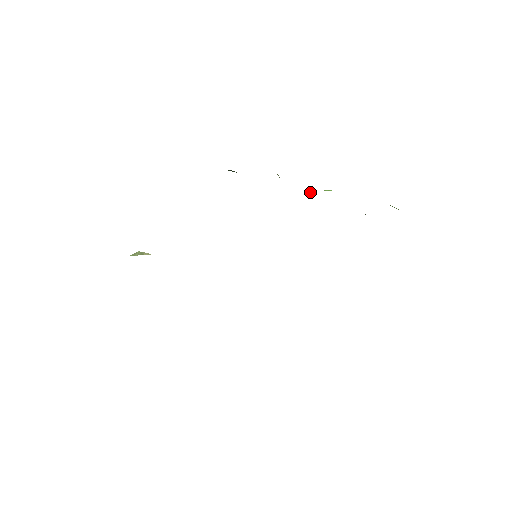
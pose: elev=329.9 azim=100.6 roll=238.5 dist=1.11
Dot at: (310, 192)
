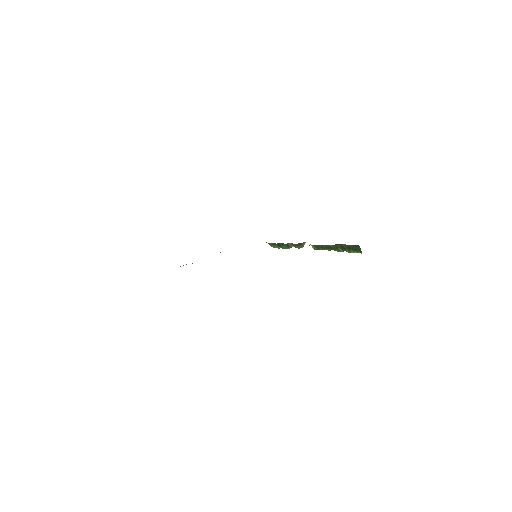
Dot at: occluded
